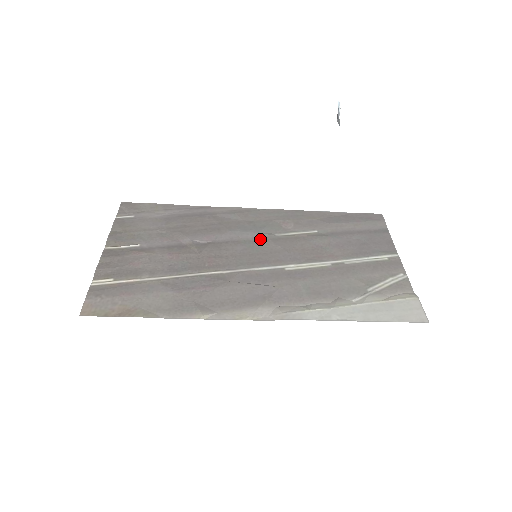
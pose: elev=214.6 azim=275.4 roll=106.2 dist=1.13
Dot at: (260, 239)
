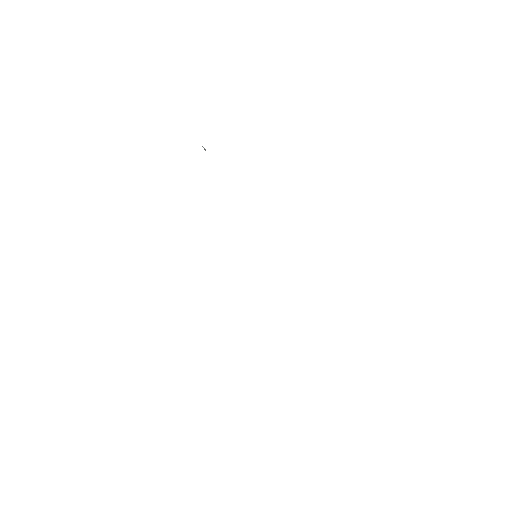
Dot at: occluded
